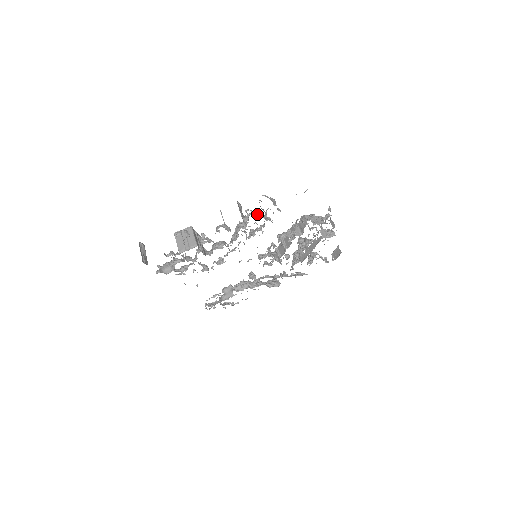
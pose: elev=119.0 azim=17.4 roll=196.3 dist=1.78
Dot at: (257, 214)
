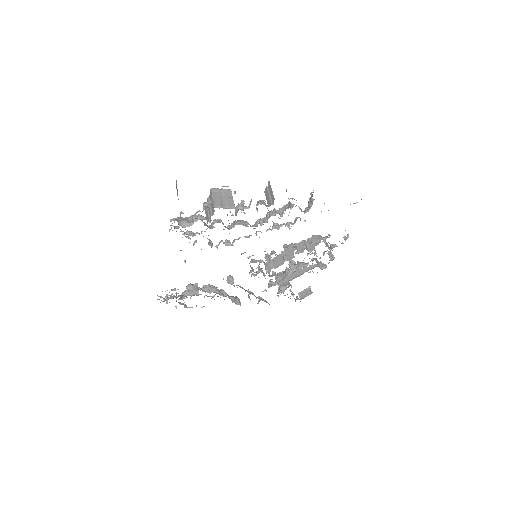
Dot at: occluded
